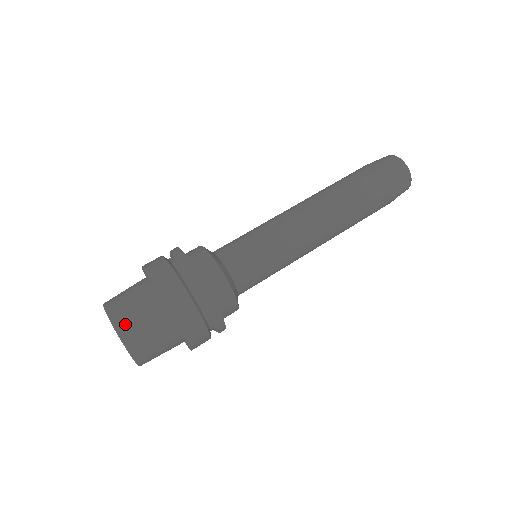
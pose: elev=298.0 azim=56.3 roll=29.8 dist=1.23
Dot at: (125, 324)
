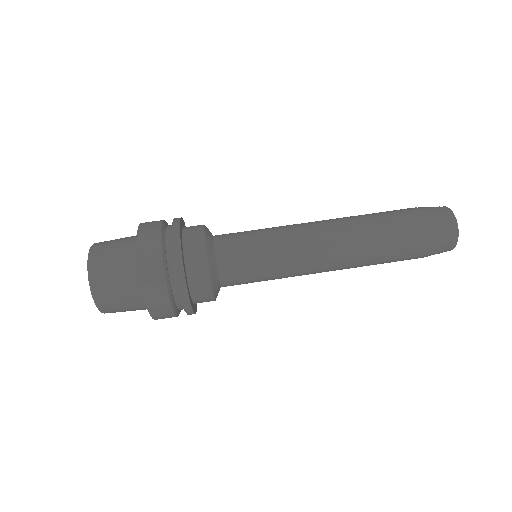
Dot at: (98, 268)
